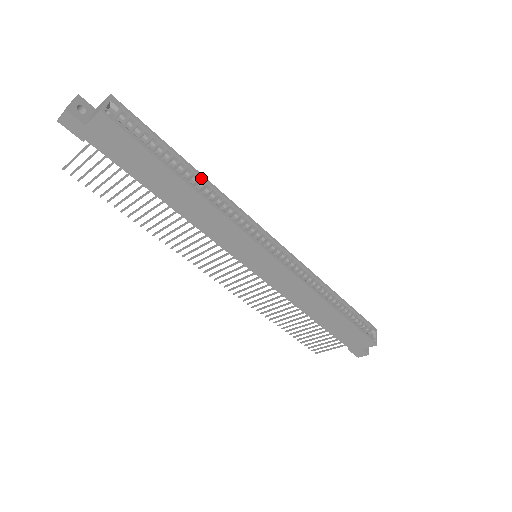
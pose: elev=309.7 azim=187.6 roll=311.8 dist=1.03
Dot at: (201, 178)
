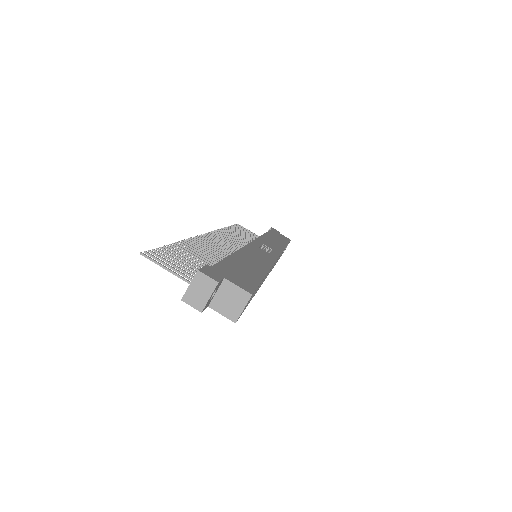
Dot at: occluded
